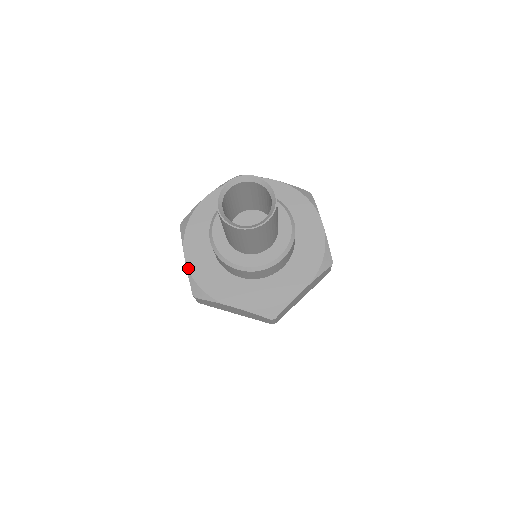
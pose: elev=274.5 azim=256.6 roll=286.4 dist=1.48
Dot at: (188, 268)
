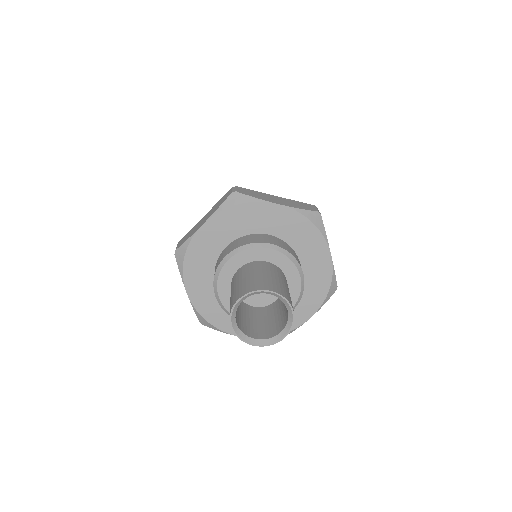
Dot at: (194, 236)
